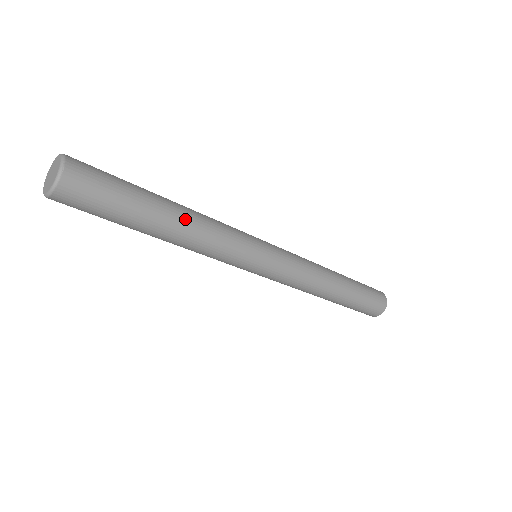
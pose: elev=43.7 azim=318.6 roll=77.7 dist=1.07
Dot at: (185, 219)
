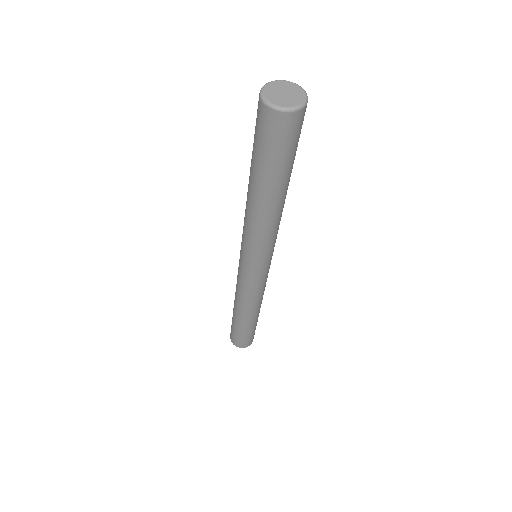
Dot at: (284, 202)
